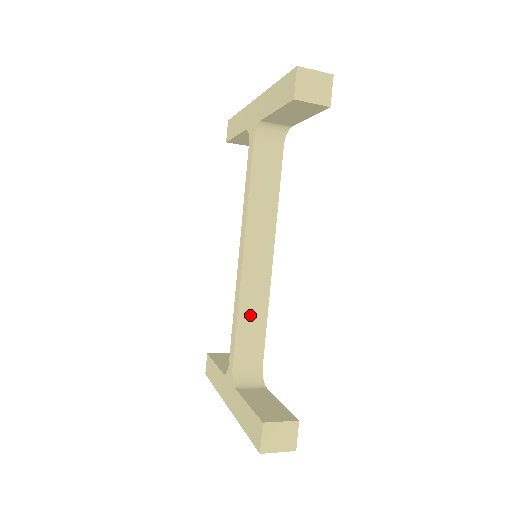
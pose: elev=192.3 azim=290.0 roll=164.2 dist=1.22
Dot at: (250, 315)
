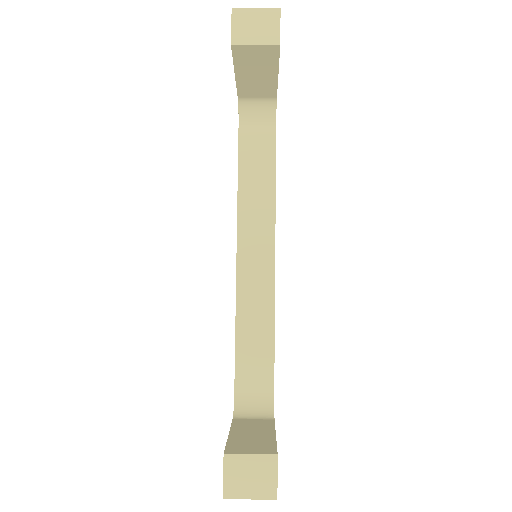
Dot at: (252, 327)
